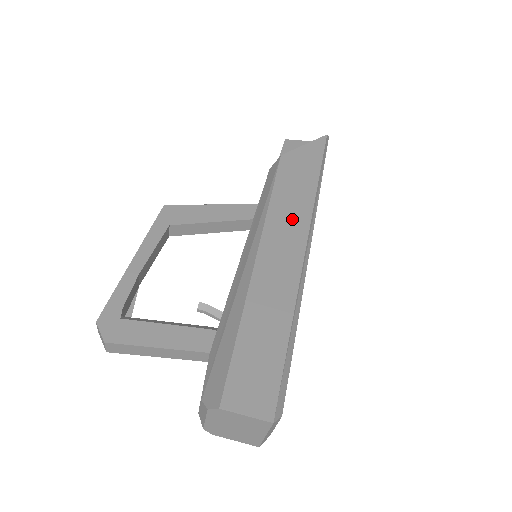
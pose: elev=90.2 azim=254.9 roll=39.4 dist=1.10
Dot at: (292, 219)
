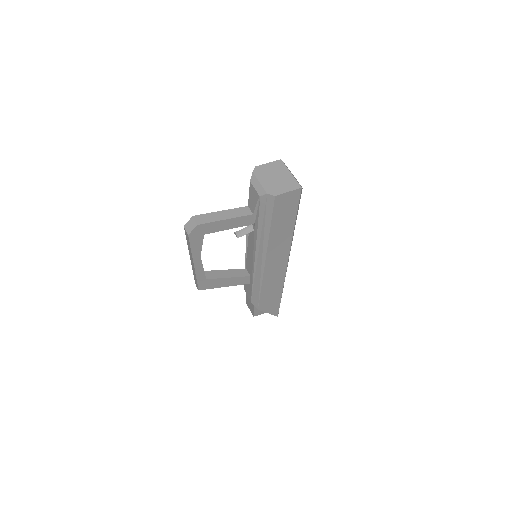
Dot at: occluded
